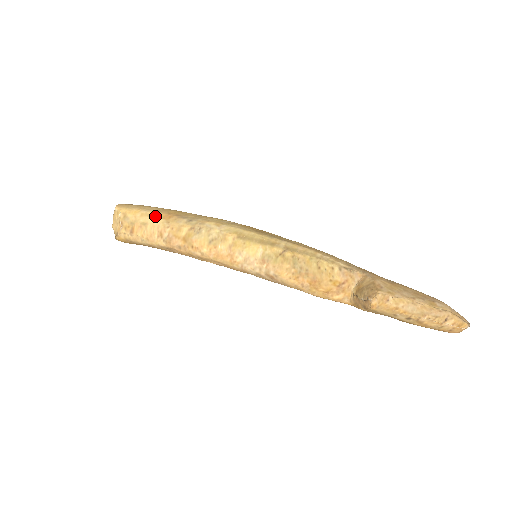
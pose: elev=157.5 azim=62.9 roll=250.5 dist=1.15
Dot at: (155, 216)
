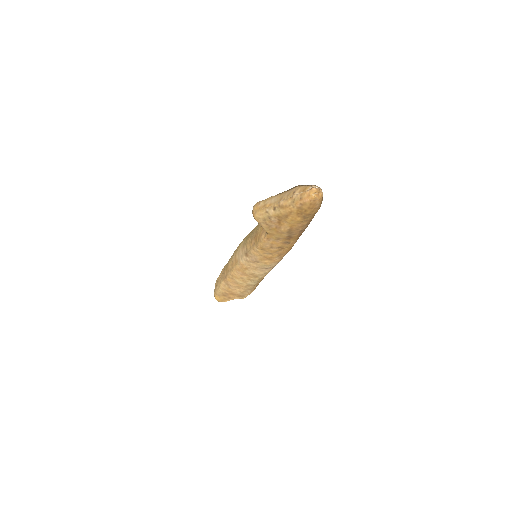
Dot at: occluded
